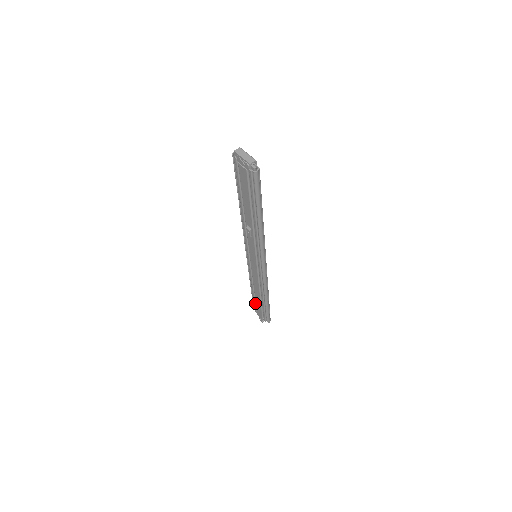
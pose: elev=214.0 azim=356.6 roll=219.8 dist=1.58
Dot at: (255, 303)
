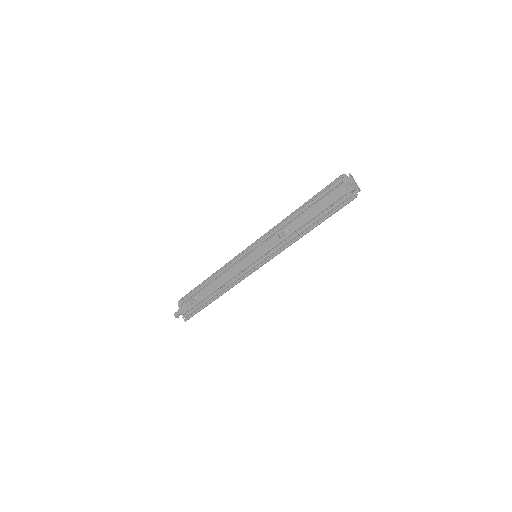
Dot at: (190, 296)
